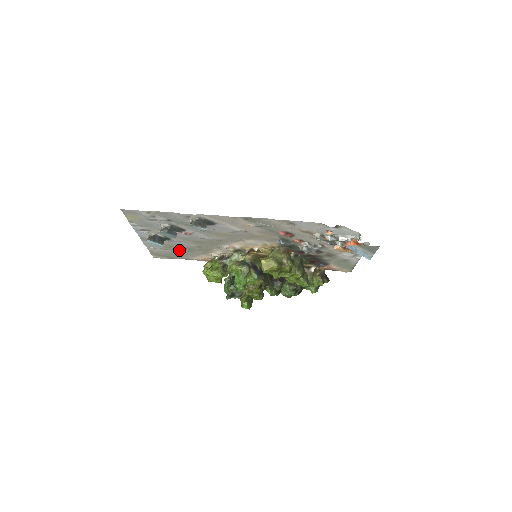
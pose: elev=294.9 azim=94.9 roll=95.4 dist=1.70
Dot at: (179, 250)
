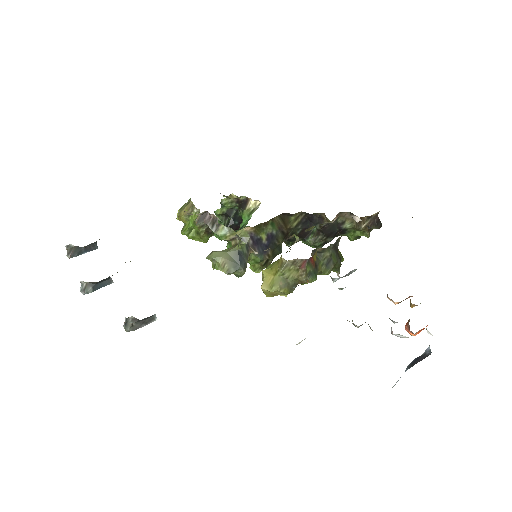
Dot at: occluded
